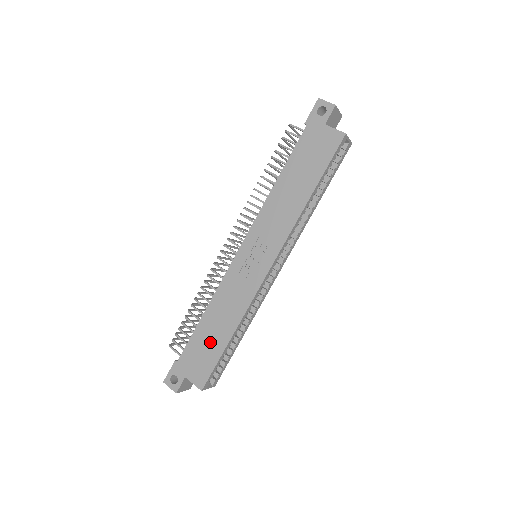
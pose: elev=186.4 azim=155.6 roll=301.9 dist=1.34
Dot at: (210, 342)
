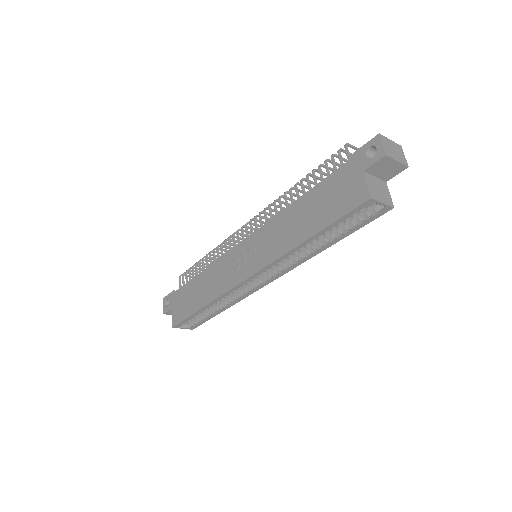
Dot at: (192, 298)
